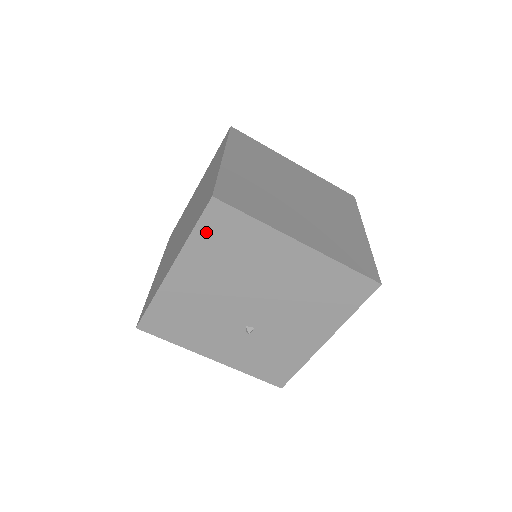
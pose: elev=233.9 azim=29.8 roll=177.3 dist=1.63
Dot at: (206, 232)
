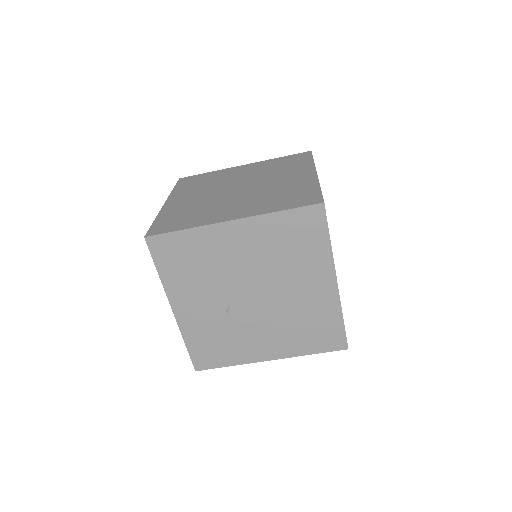
Dot at: (290, 220)
